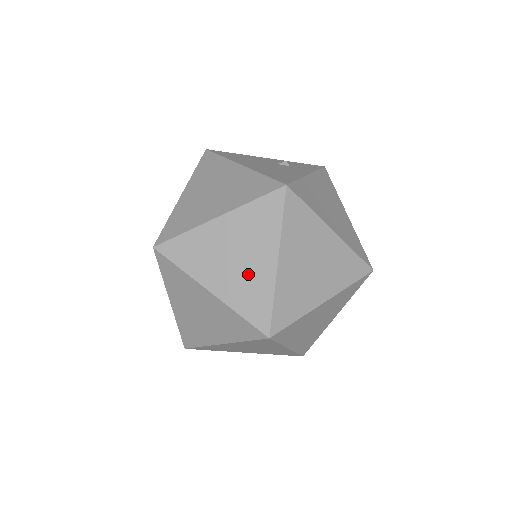
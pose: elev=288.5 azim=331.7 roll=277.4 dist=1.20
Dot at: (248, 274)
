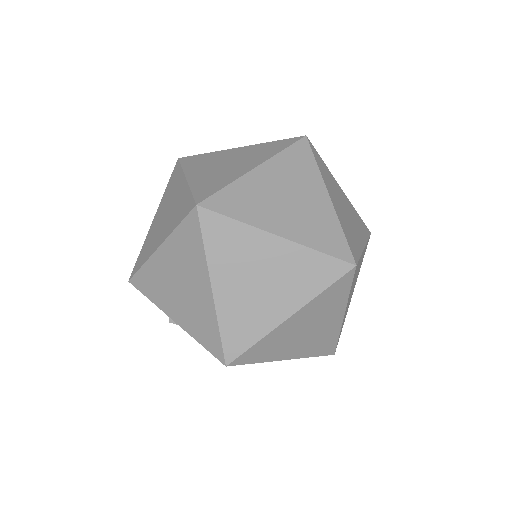
Dot at: (226, 171)
